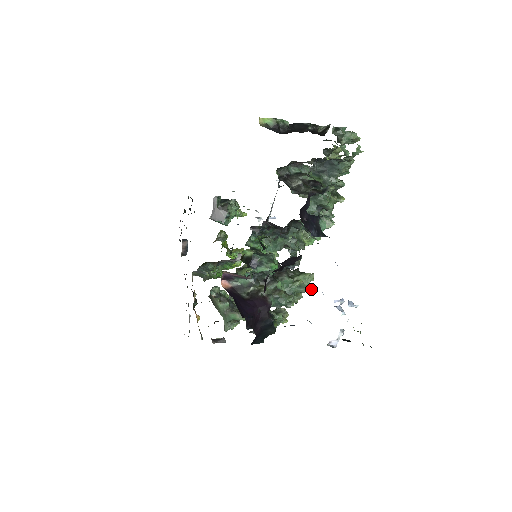
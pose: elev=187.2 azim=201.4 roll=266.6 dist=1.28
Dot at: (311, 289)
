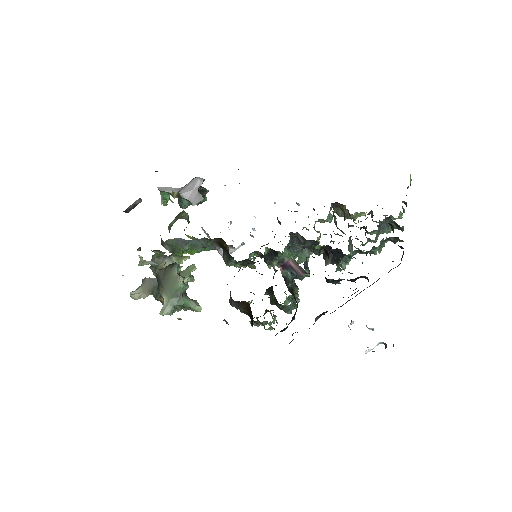
Dot at: occluded
